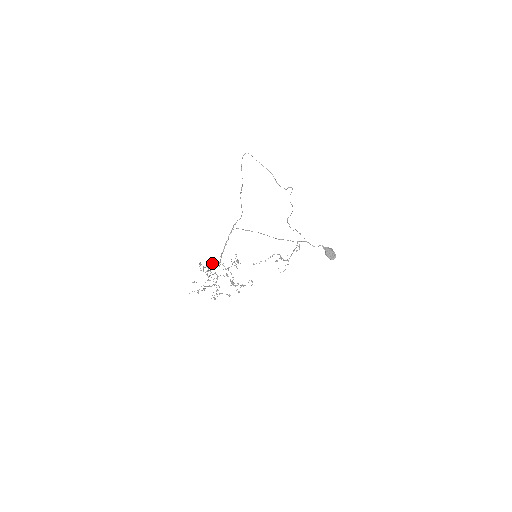
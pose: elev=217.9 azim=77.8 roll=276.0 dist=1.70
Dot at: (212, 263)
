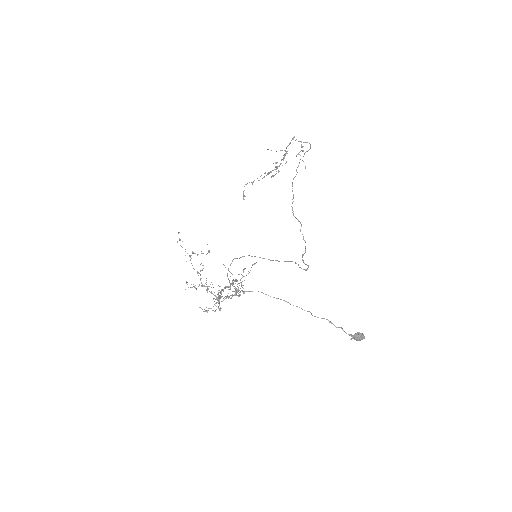
Dot at: (207, 291)
